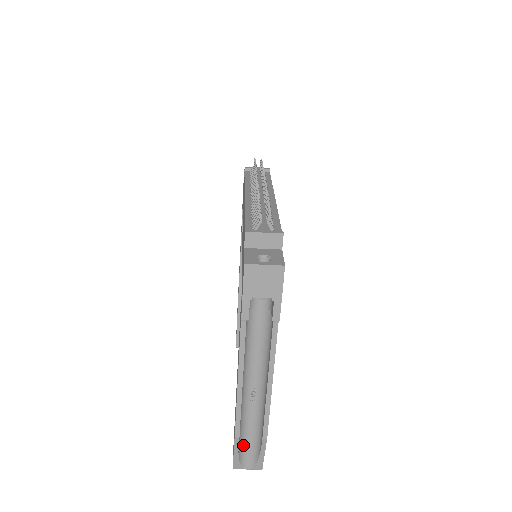
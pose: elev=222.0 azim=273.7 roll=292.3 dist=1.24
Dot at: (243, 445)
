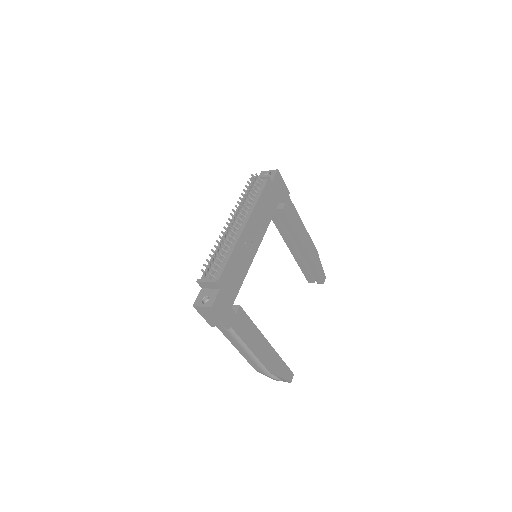
Dot at: occluded
